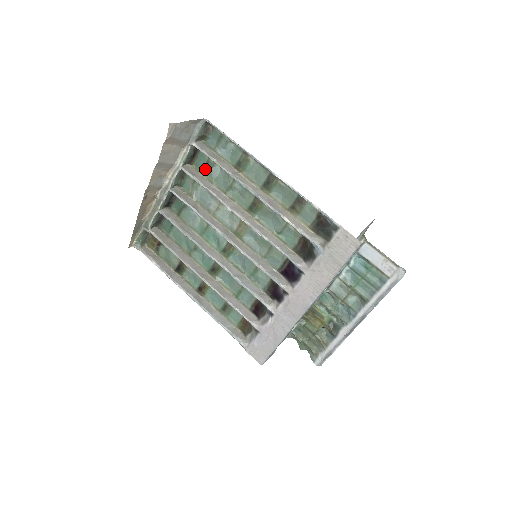
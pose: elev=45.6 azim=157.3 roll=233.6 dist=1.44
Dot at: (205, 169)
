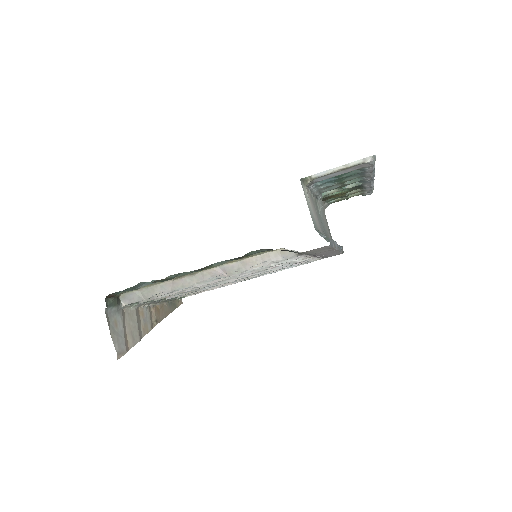
Dot at: occluded
